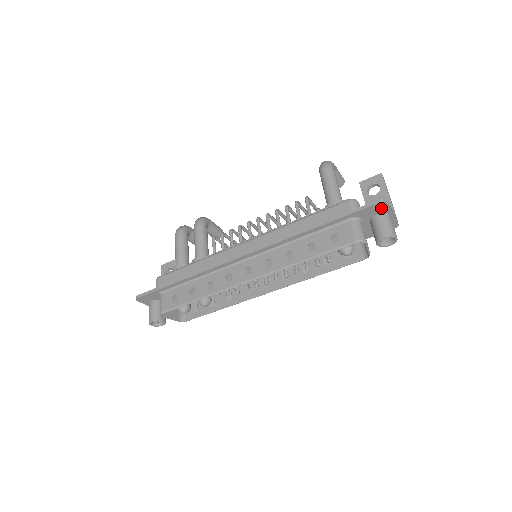
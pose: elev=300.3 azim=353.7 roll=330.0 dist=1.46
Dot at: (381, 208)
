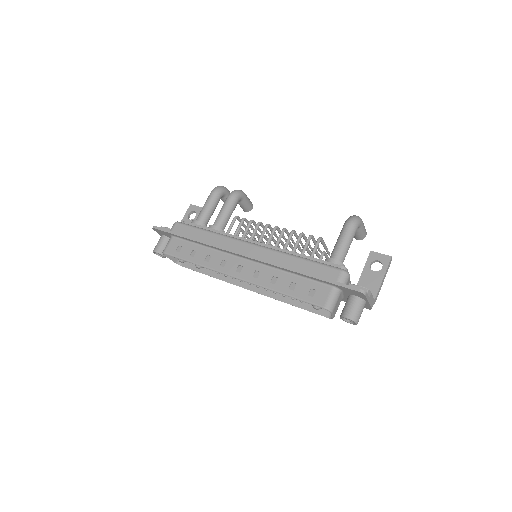
Dot at: (360, 295)
